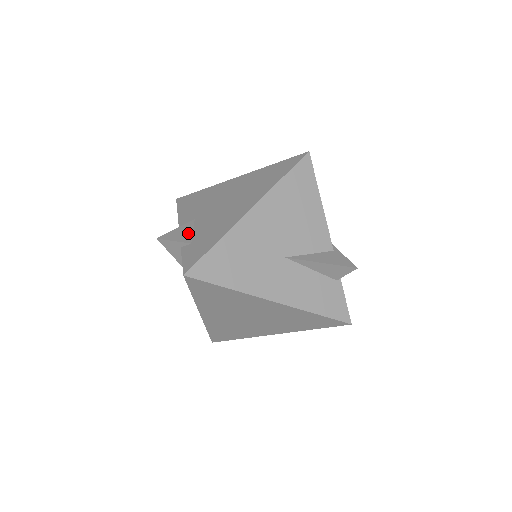
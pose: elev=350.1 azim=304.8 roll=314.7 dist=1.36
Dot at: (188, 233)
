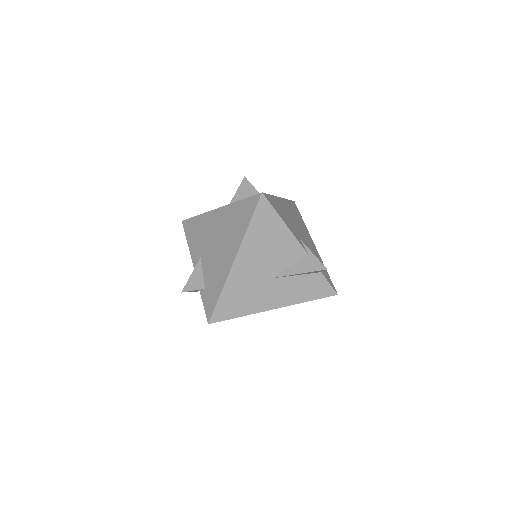
Dot at: (200, 277)
